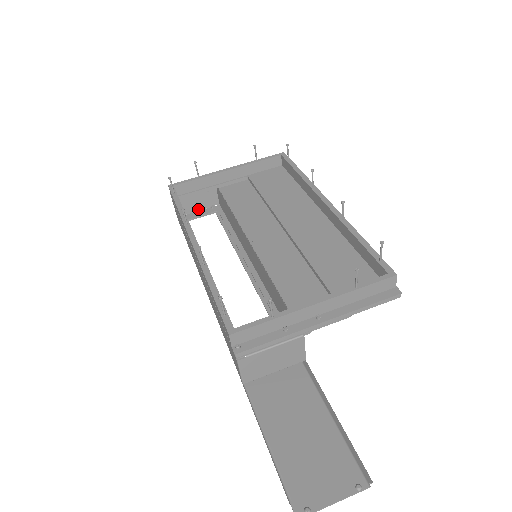
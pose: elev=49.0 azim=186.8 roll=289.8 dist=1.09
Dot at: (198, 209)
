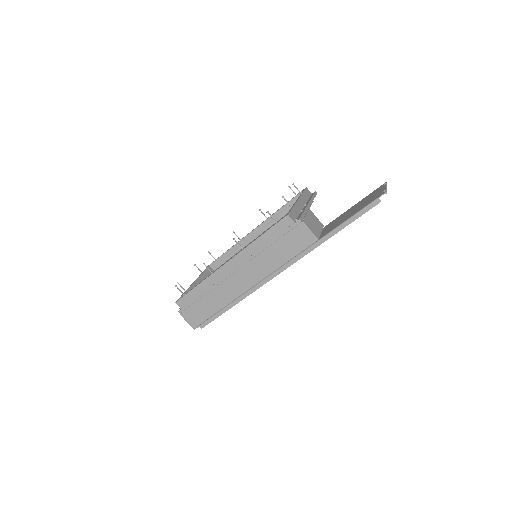
Dot at: occluded
